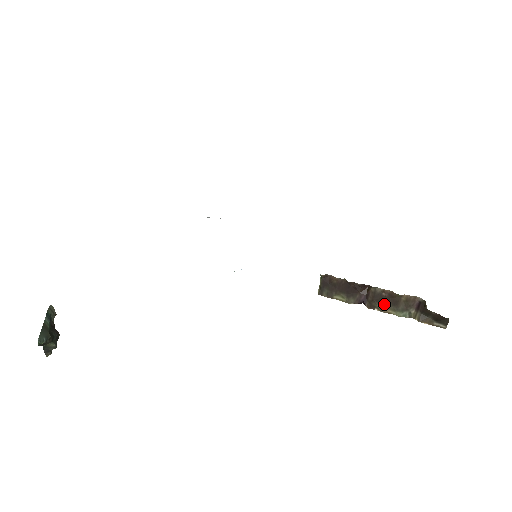
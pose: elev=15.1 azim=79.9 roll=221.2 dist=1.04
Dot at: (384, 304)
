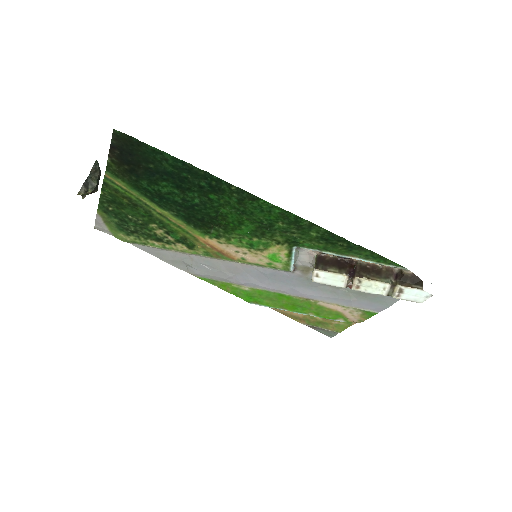
Dot at: (370, 274)
